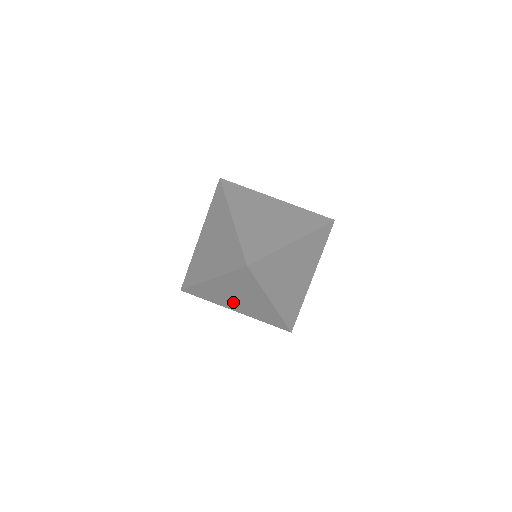
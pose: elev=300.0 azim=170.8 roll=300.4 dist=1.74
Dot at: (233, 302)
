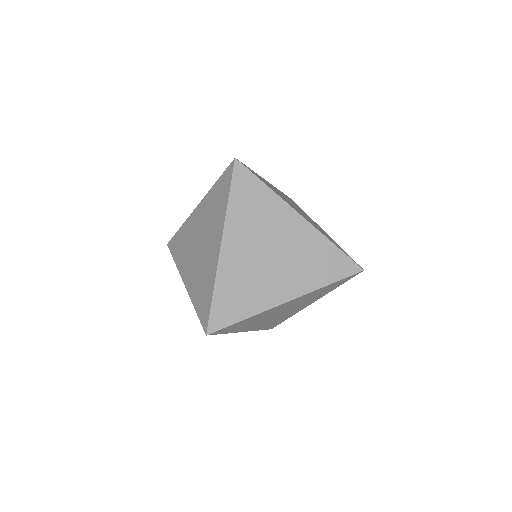
Dot at: (192, 258)
